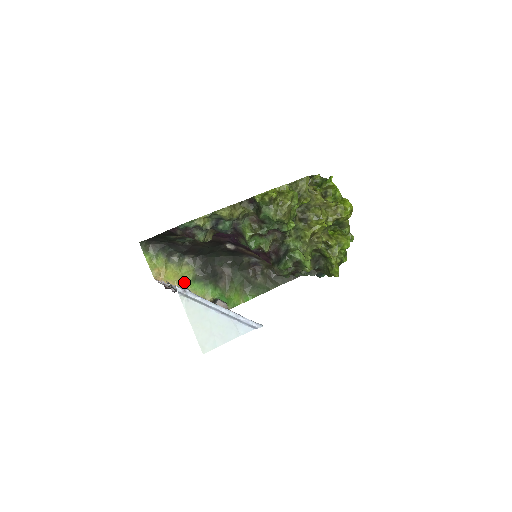
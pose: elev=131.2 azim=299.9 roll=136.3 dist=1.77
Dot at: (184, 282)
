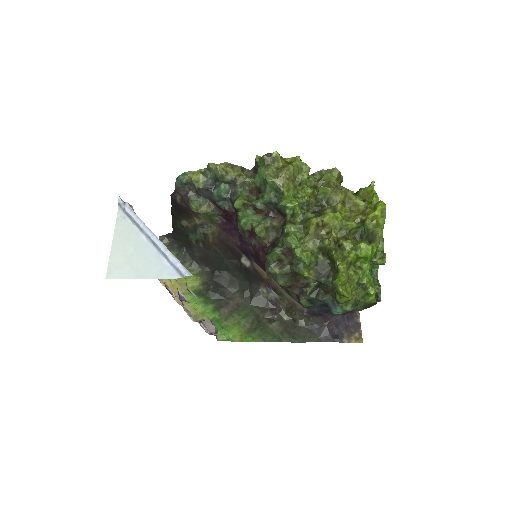
Dot at: (184, 291)
